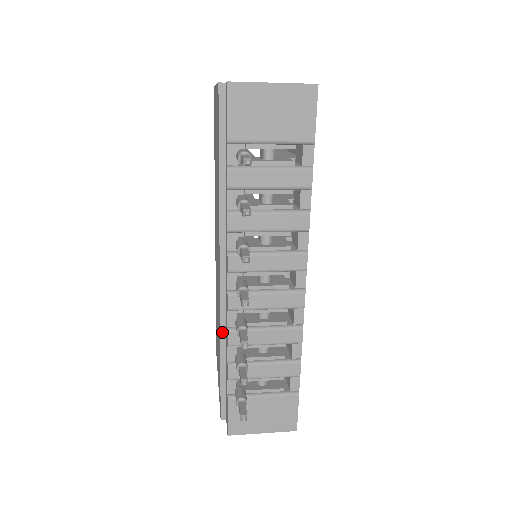
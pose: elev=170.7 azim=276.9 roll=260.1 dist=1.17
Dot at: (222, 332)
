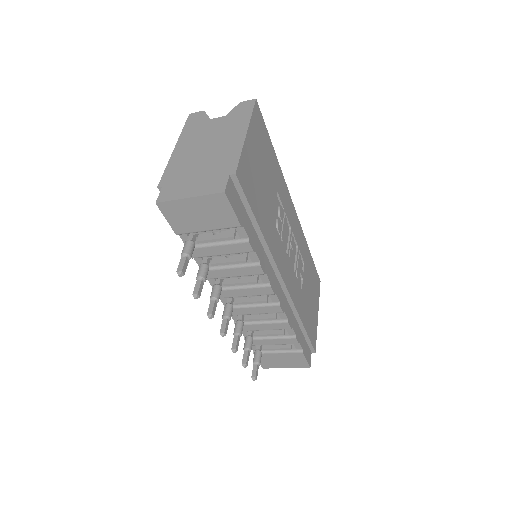
Dot at: occluded
